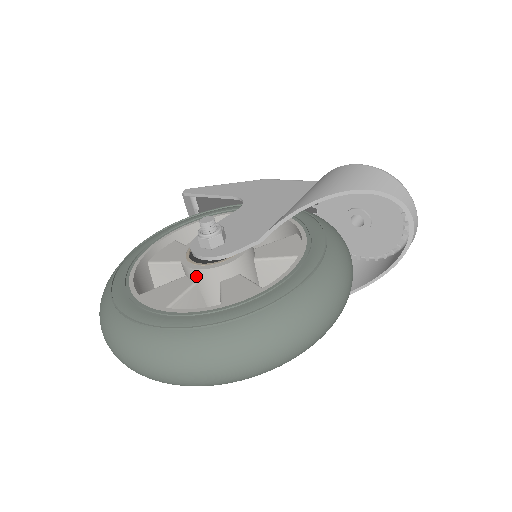
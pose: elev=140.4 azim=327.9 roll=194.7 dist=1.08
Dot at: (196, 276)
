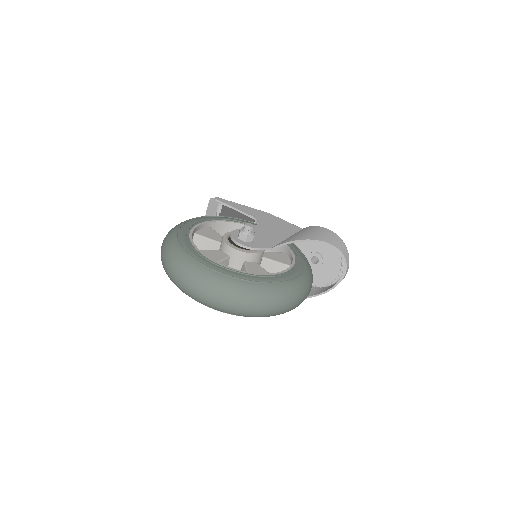
Dot at: (232, 253)
